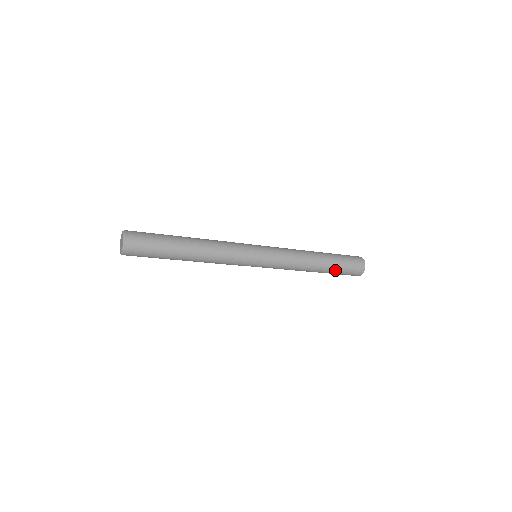
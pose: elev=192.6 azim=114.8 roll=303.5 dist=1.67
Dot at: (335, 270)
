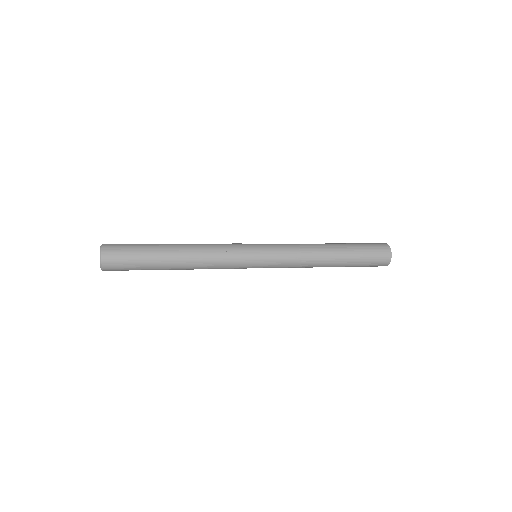
Dot at: (355, 257)
